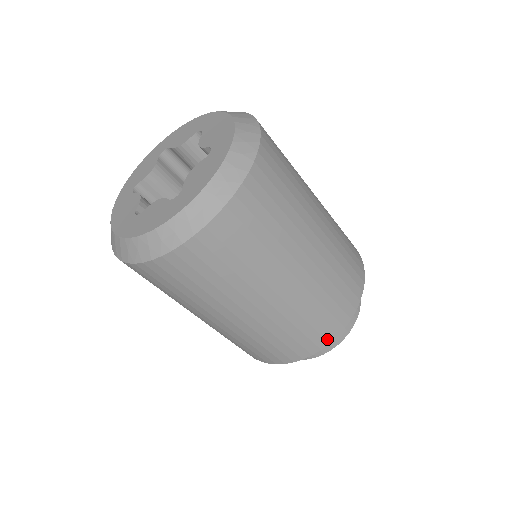
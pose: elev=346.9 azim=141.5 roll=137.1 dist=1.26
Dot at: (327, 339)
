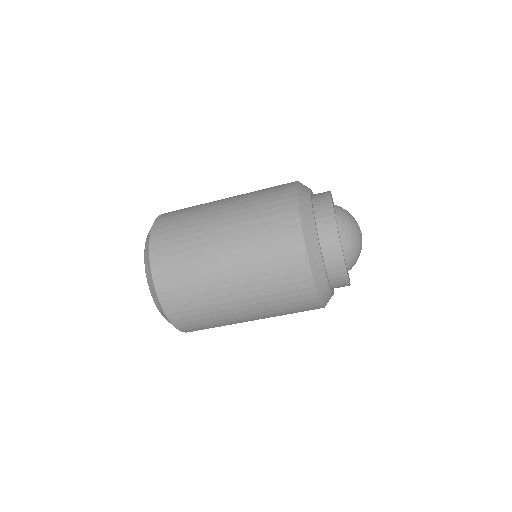
Dot at: (299, 244)
